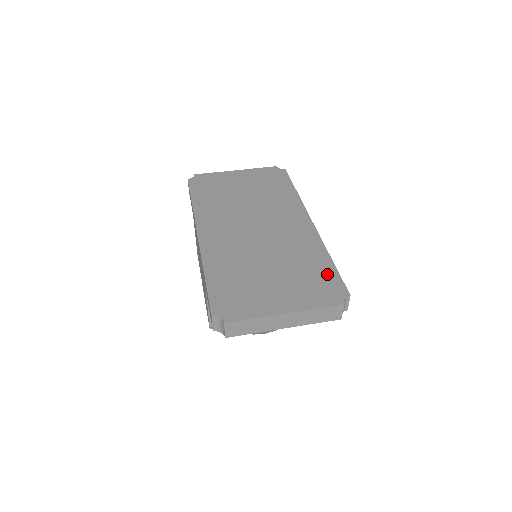
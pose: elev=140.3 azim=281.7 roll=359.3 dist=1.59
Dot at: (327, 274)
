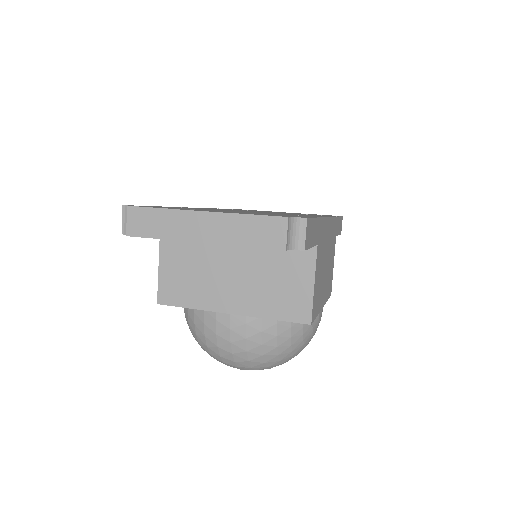
Dot at: (297, 216)
